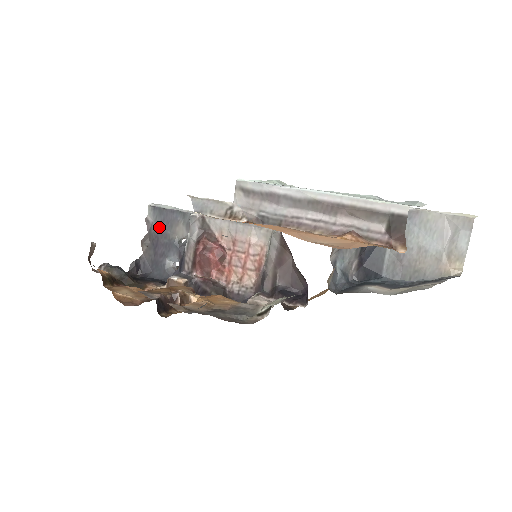
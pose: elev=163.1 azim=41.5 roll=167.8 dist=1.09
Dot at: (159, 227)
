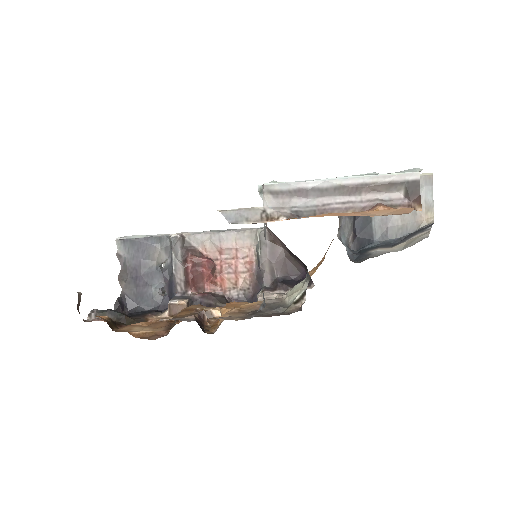
Dot at: (134, 259)
